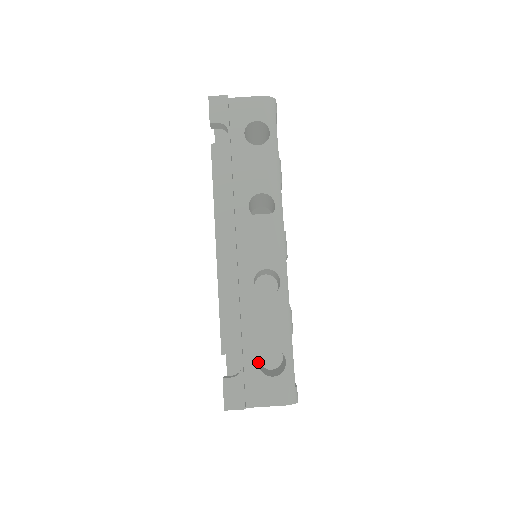
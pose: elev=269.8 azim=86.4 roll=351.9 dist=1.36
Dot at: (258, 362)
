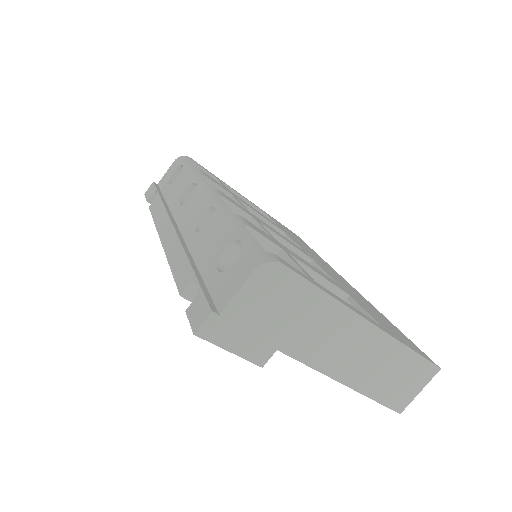
Dot at: (217, 270)
